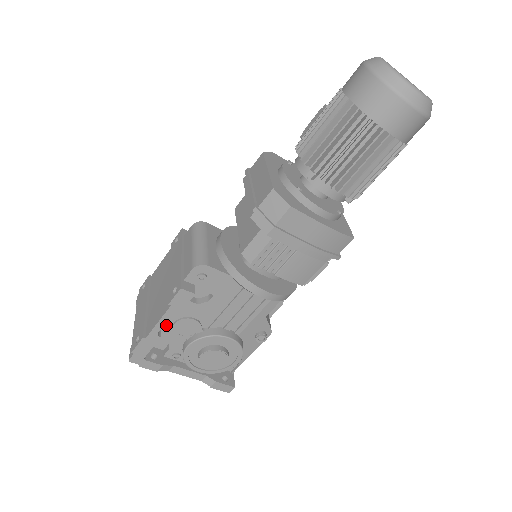
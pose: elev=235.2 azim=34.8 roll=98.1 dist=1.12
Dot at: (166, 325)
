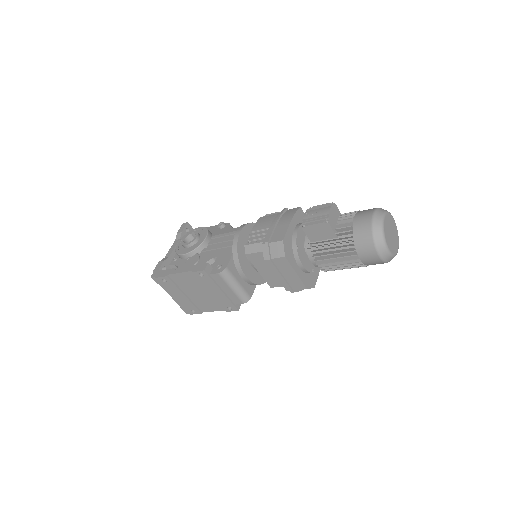
Dot at: occluded
